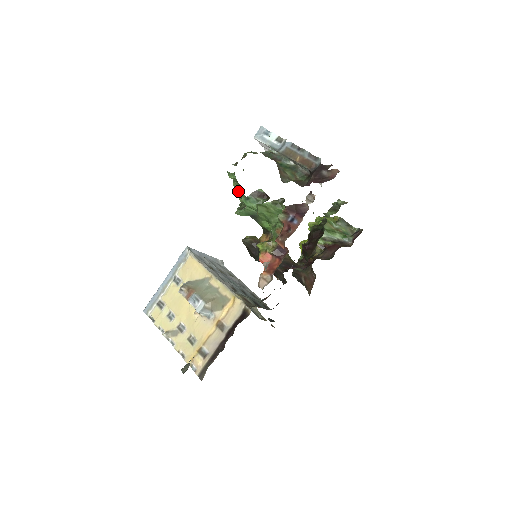
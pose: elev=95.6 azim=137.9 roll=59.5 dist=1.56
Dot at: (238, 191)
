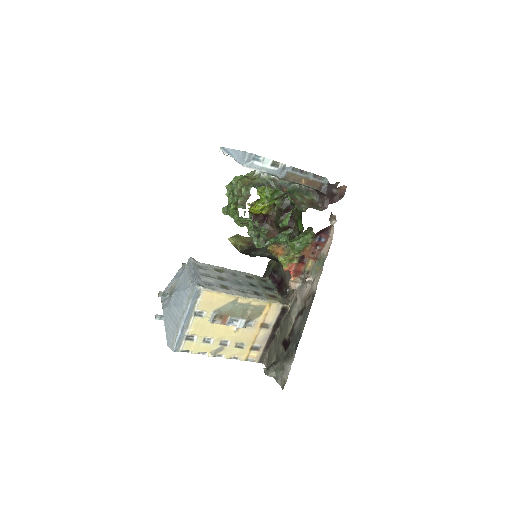
Dot at: (258, 231)
